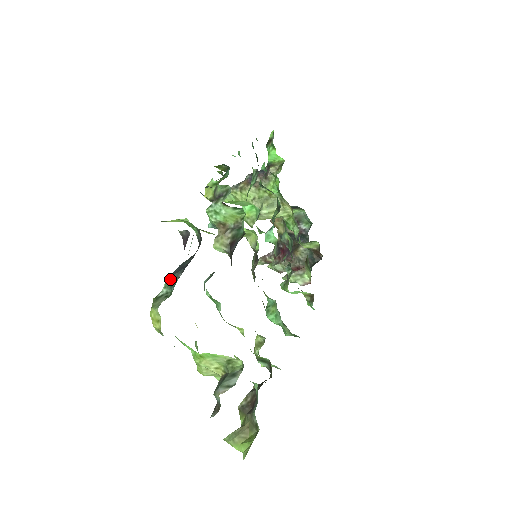
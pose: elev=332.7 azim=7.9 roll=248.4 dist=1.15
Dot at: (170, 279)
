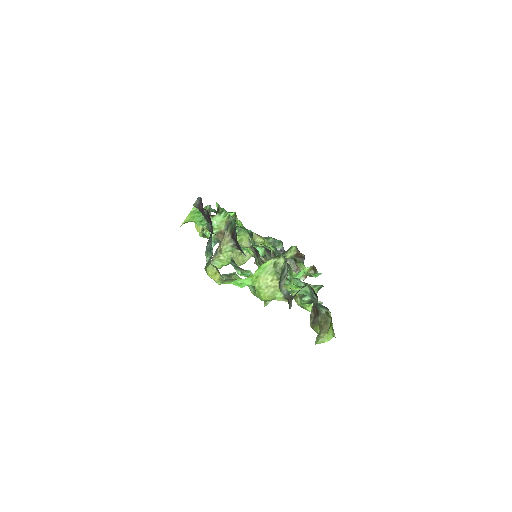
Dot at: (207, 248)
